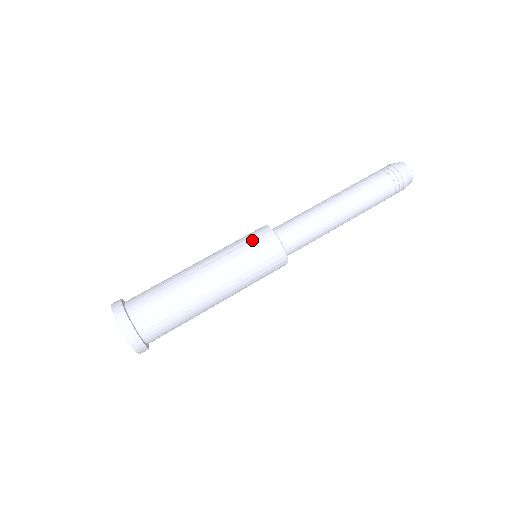
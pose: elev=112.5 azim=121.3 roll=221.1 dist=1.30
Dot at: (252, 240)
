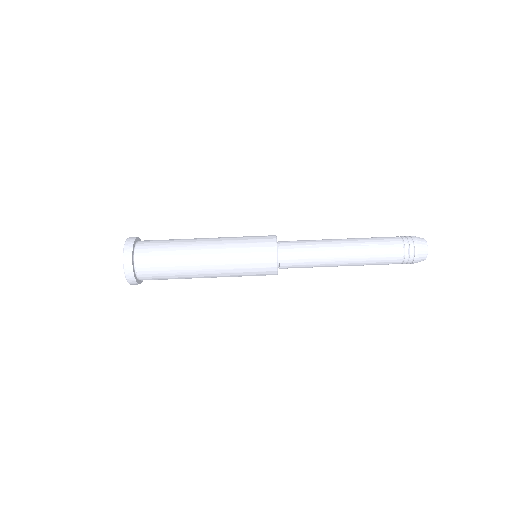
Dot at: (256, 251)
